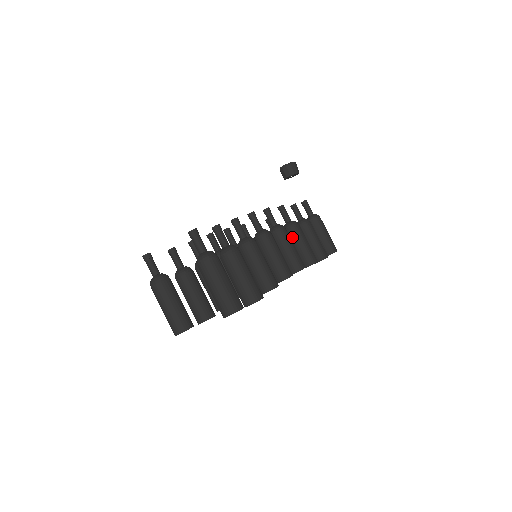
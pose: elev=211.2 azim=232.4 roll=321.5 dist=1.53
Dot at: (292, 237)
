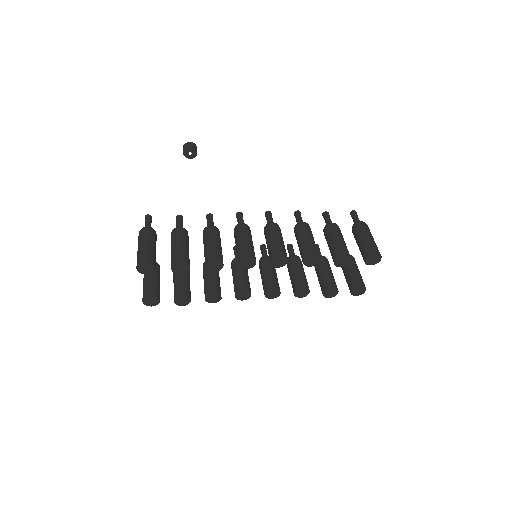
Dot at: (296, 236)
